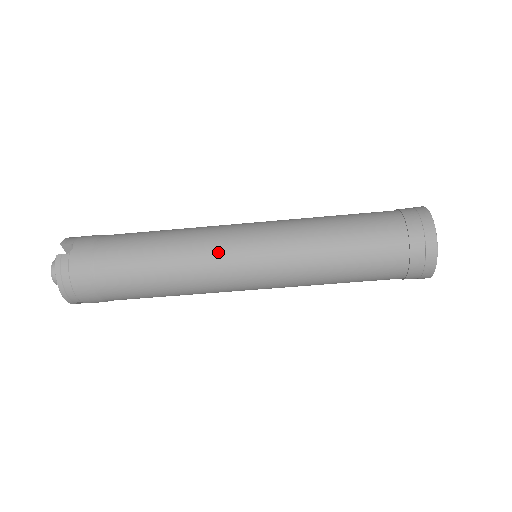
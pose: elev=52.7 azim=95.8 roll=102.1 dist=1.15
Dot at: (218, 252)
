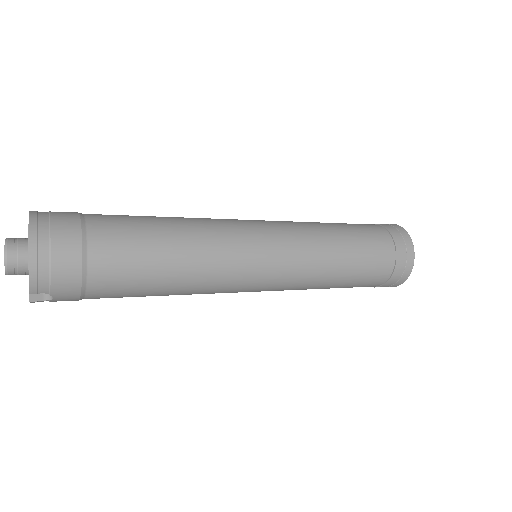
Dot at: occluded
